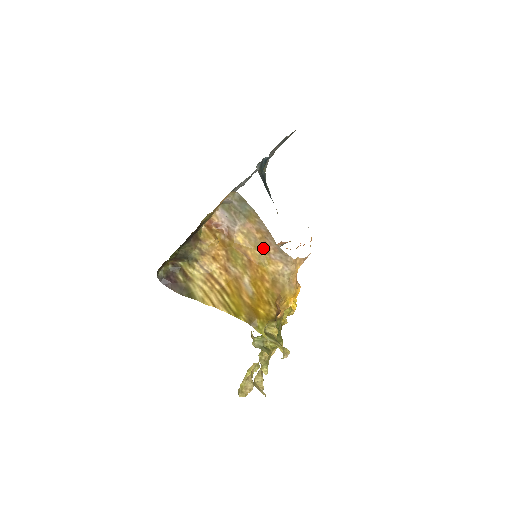
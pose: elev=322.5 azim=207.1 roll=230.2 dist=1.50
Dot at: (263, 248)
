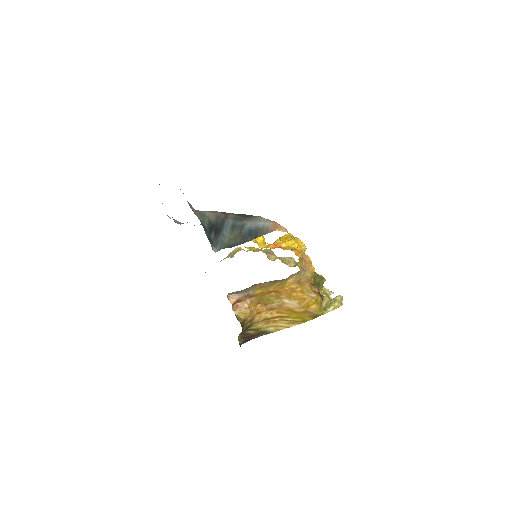
Dot at: (277, 282)
